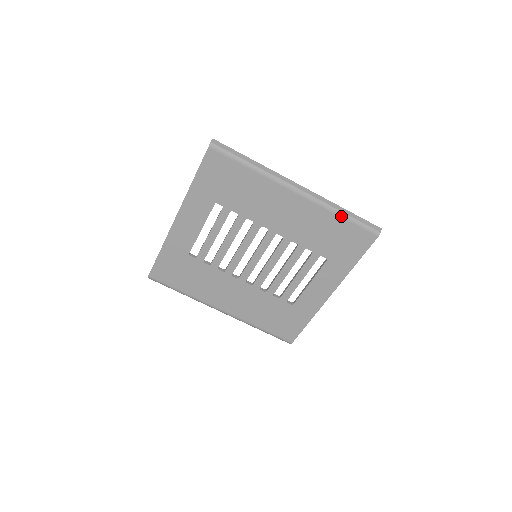
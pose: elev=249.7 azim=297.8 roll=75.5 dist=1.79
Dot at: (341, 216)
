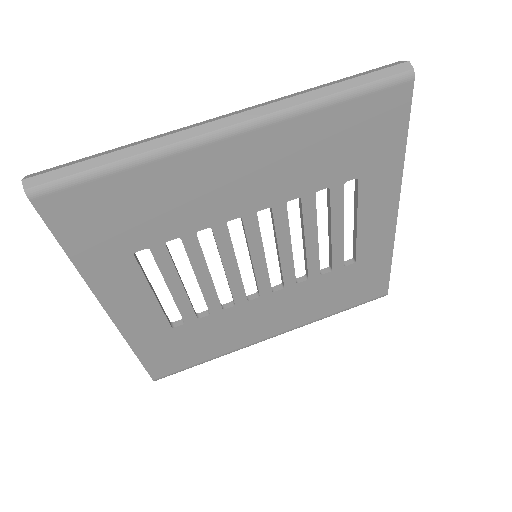
Dot at: (331, 104)
